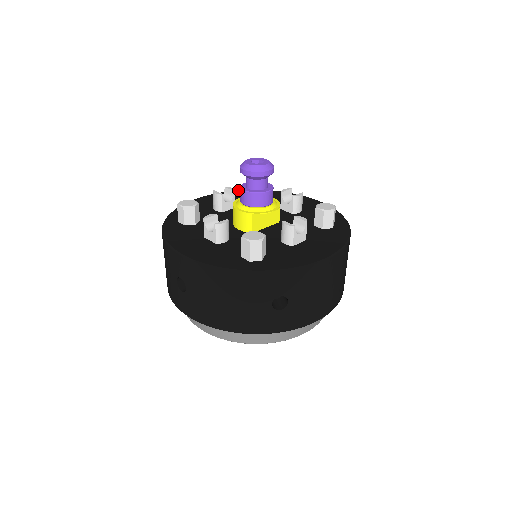
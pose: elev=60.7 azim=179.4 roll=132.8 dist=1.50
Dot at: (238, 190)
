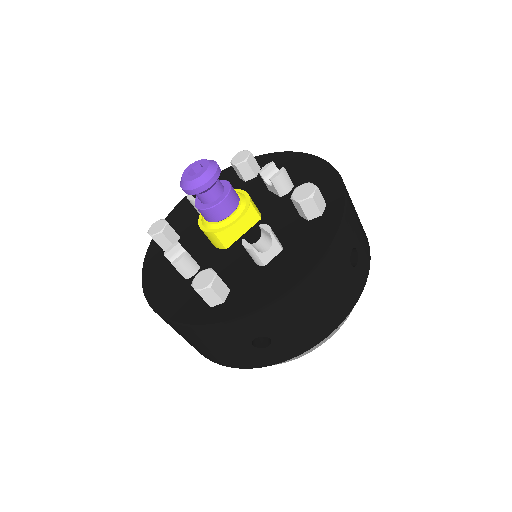
Dot at: occluded
